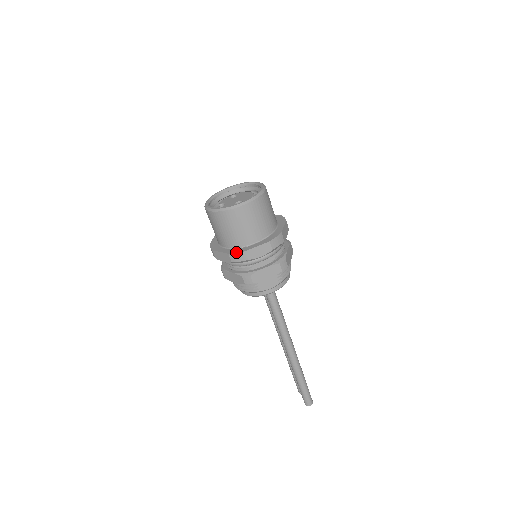
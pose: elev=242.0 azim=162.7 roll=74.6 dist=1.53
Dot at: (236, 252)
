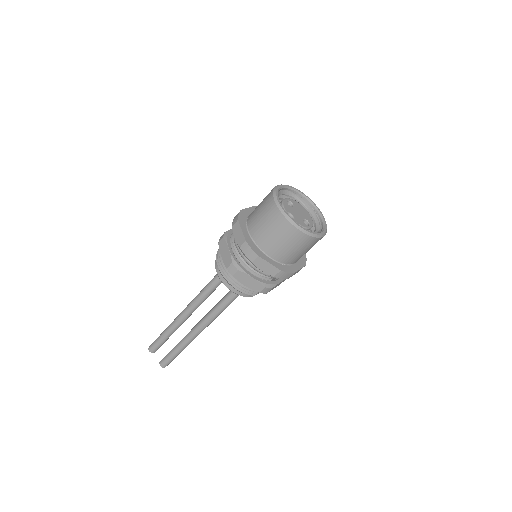
Dot at: (287, 271)
